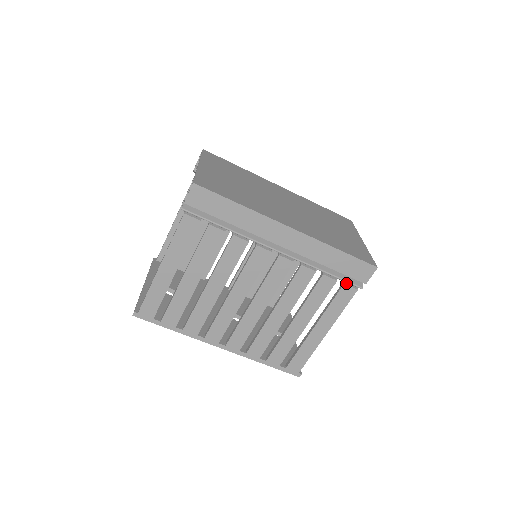
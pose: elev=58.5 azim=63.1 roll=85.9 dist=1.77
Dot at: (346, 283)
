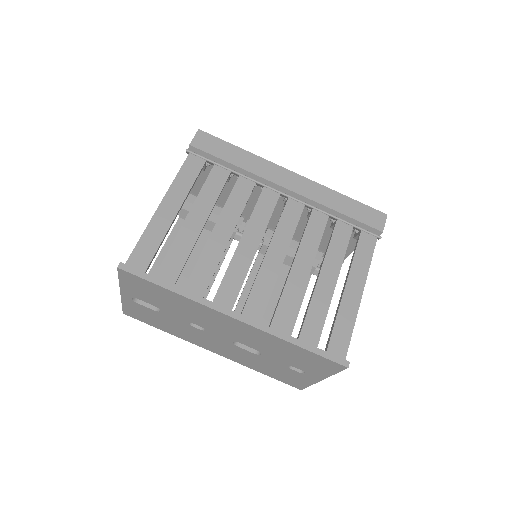
Dot at: (363, 232)
